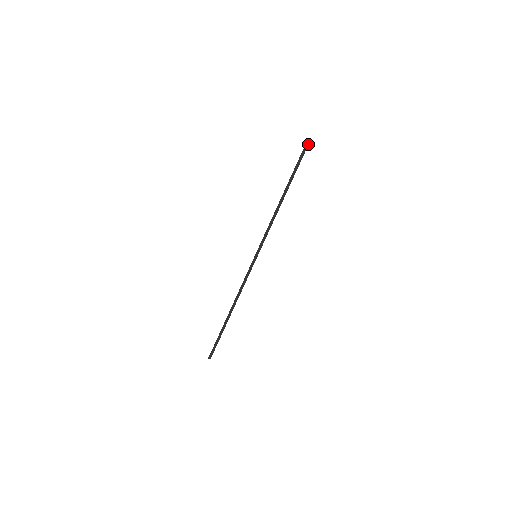
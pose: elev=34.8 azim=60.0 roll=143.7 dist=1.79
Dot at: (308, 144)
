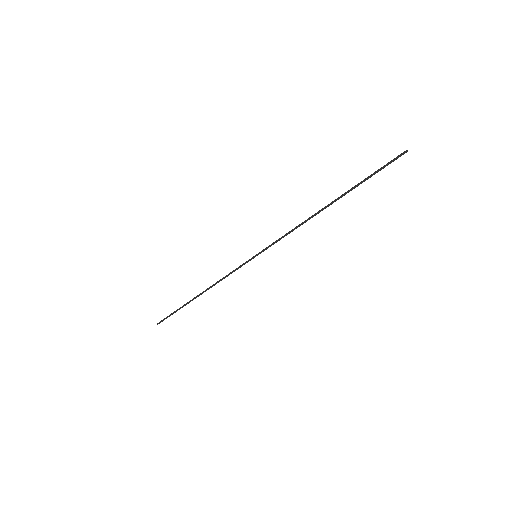
Dot at: occluded
